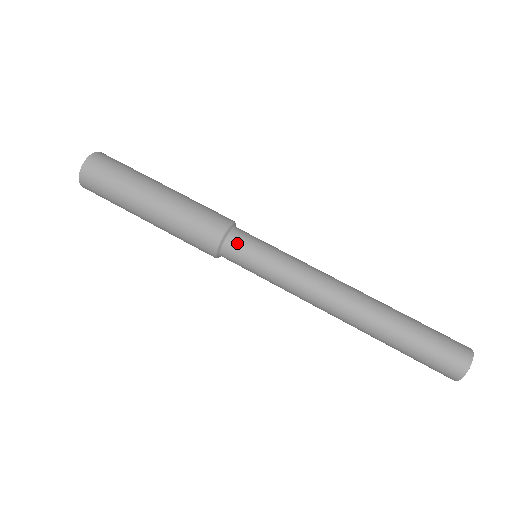
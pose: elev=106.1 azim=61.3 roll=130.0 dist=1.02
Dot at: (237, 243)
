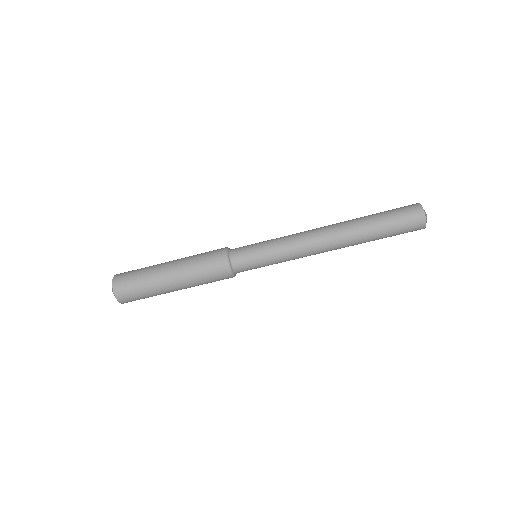
Dot at: (239, 257)
